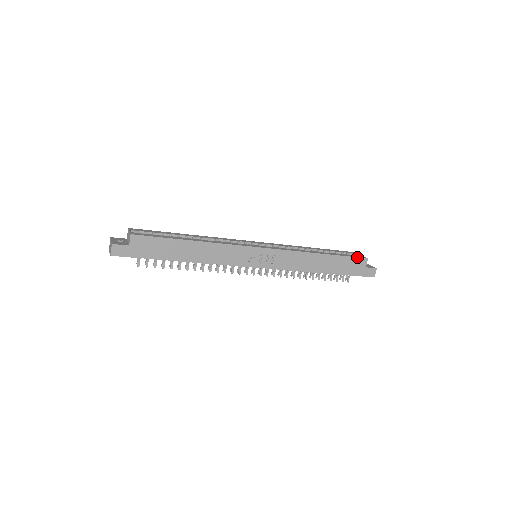
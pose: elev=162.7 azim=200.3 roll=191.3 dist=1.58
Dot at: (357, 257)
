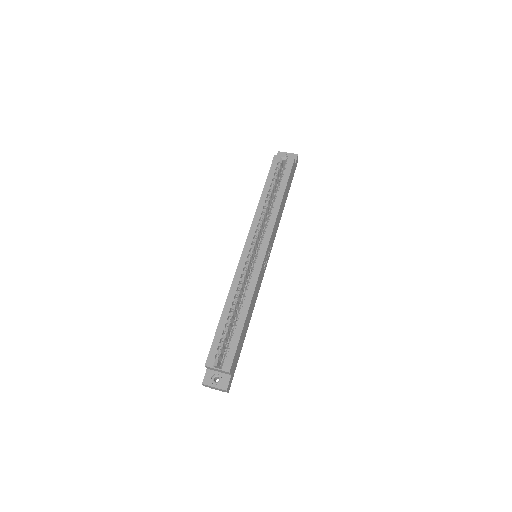
Dot at: (292, 168)
